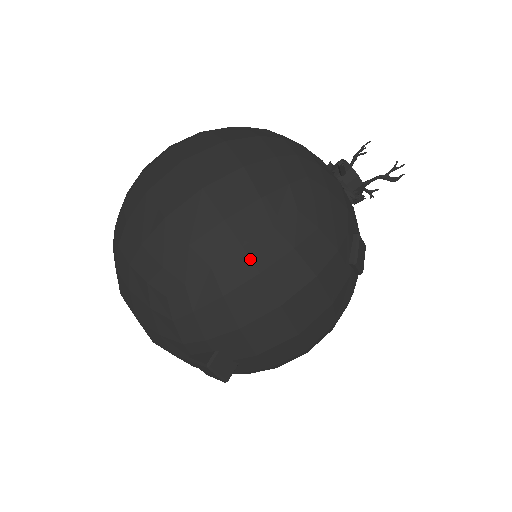
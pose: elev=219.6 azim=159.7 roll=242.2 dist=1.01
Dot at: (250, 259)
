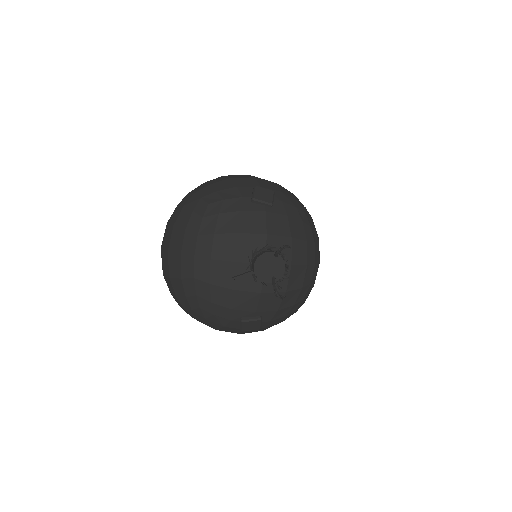
Dot at: (186, 312)
